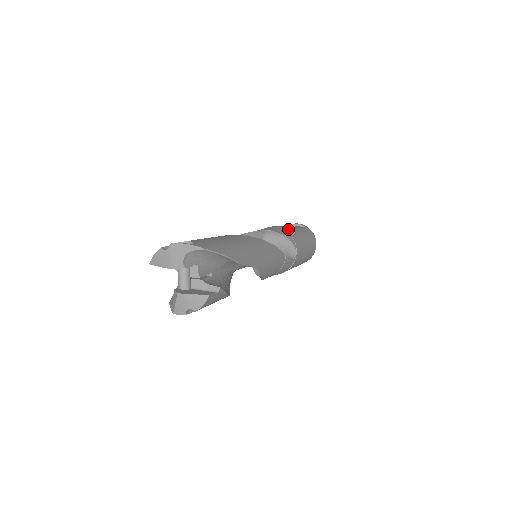
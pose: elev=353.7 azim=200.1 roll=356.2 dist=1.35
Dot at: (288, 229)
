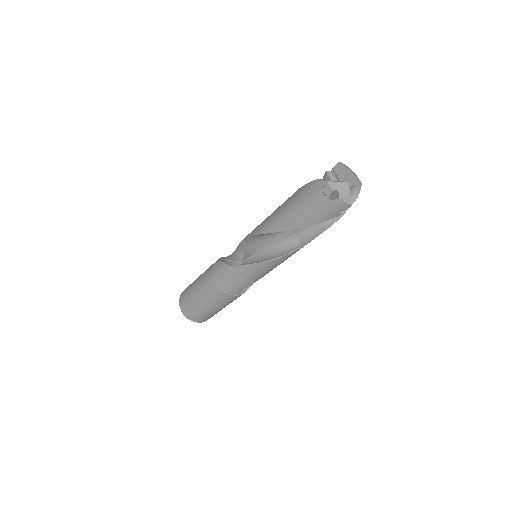
Dot at: occluded
